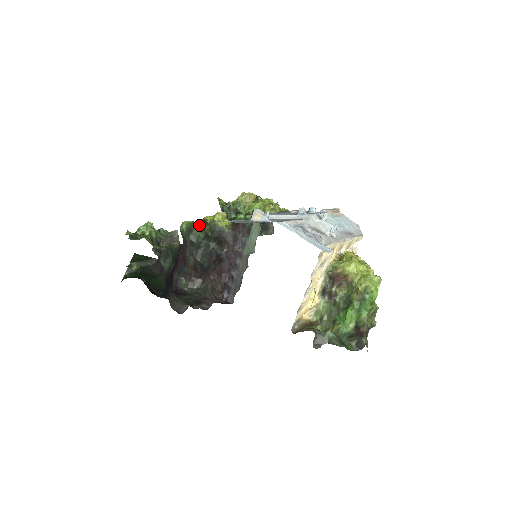
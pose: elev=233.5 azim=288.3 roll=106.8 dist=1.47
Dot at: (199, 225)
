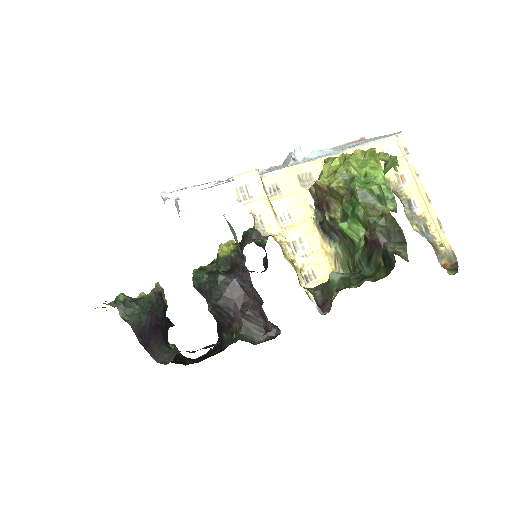
Dot at: (201, 268)
